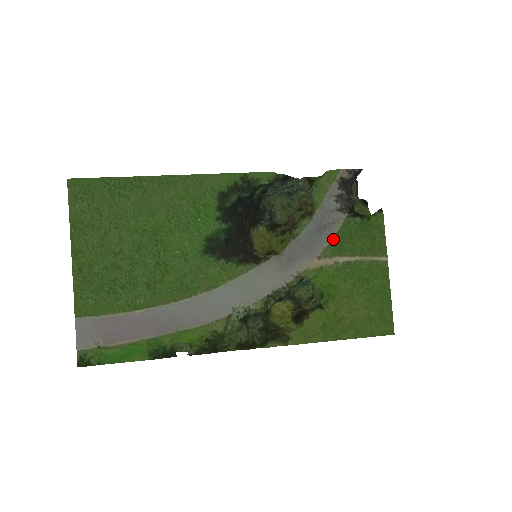
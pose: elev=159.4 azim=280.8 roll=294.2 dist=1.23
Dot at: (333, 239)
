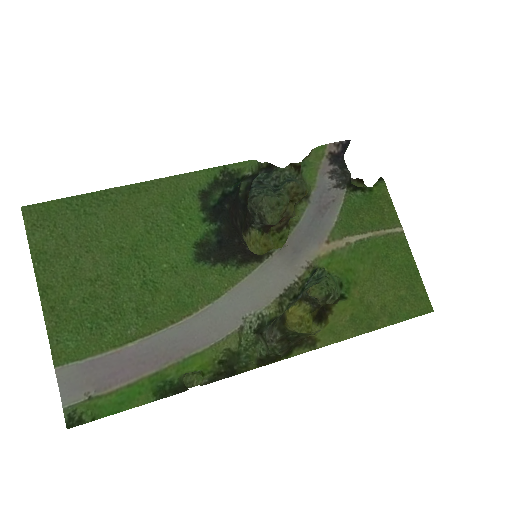
Dot at: (338, 219)
